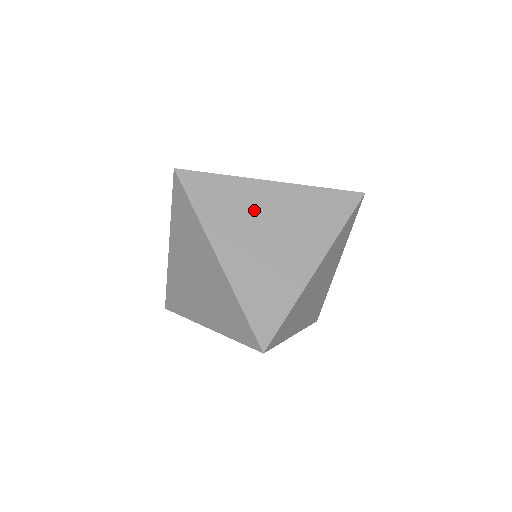
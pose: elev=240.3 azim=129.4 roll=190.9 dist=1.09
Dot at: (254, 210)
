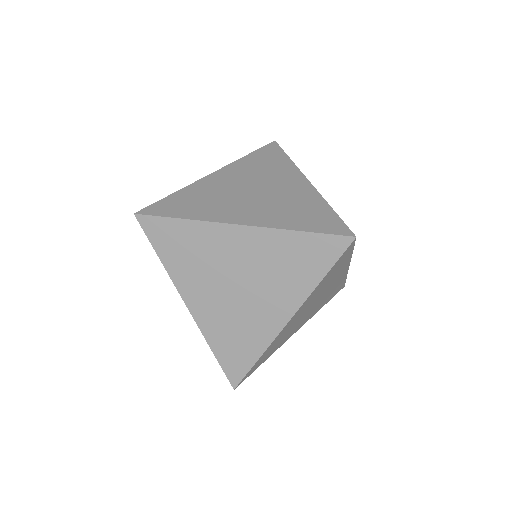
Dot at: (220, 259)
